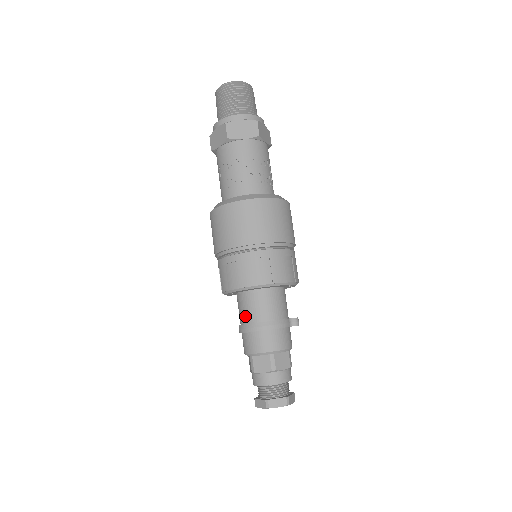
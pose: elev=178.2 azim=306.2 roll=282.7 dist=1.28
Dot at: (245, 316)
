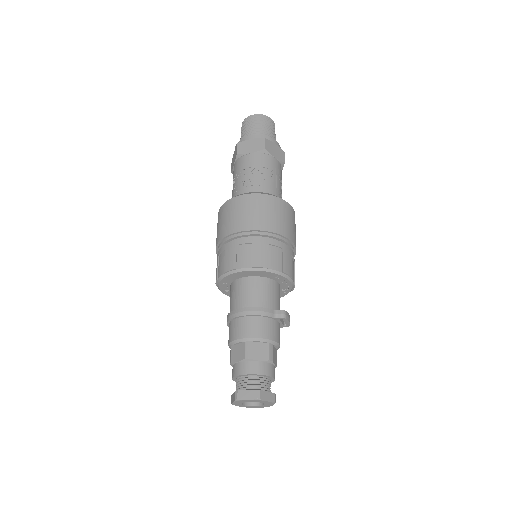
Dot at: (231, 306)
